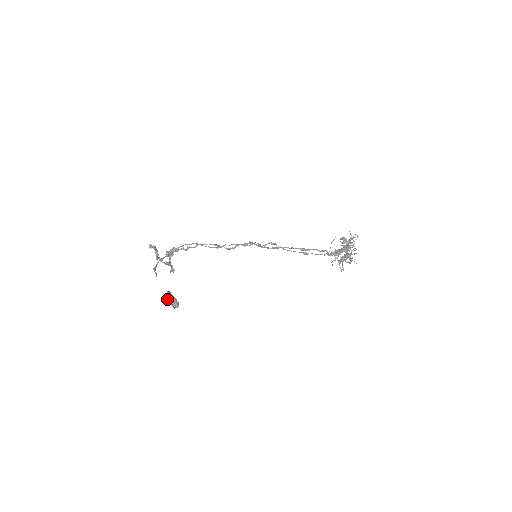
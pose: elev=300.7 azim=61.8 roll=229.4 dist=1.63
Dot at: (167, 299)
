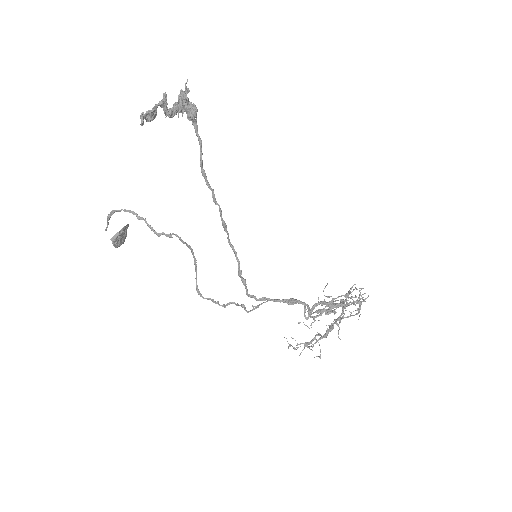
Dot at: (111, 238)
